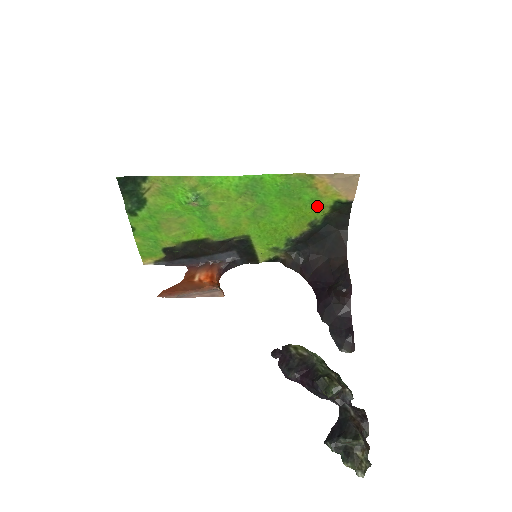
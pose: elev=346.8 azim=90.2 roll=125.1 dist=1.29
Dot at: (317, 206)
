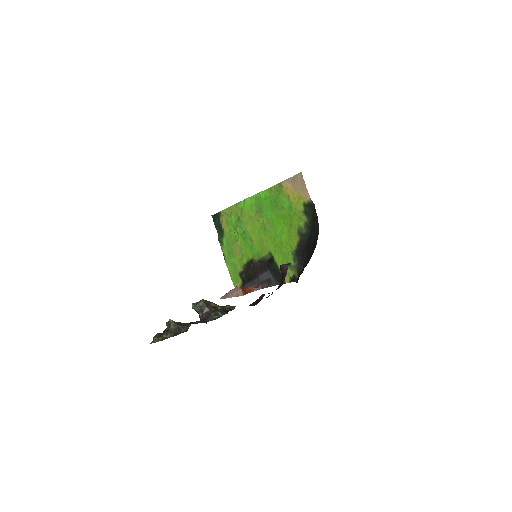
Dot at: (295, 213)
